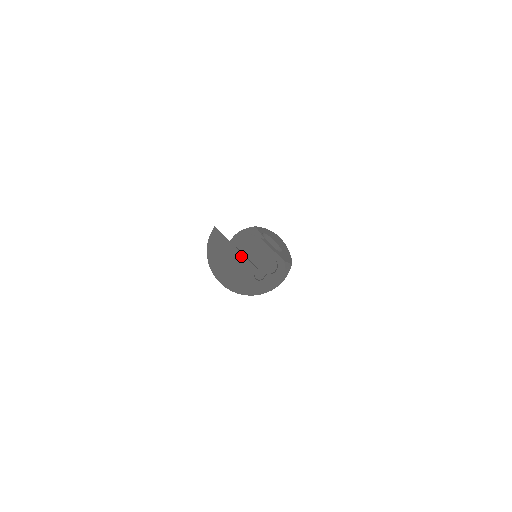
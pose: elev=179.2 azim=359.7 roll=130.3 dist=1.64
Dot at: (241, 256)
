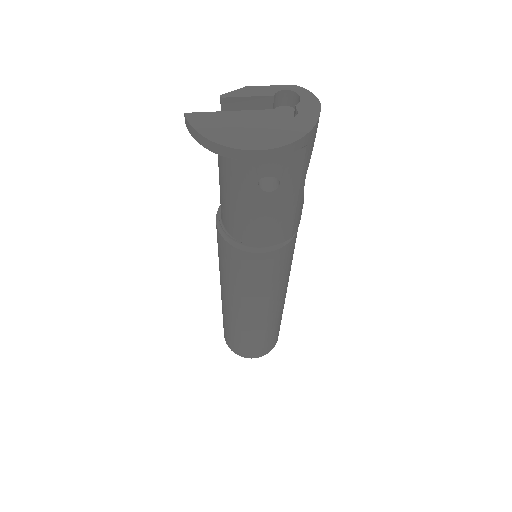
Dot at: (248, 113)
